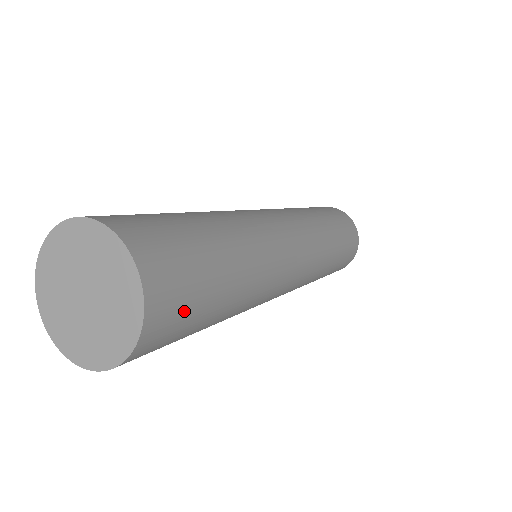
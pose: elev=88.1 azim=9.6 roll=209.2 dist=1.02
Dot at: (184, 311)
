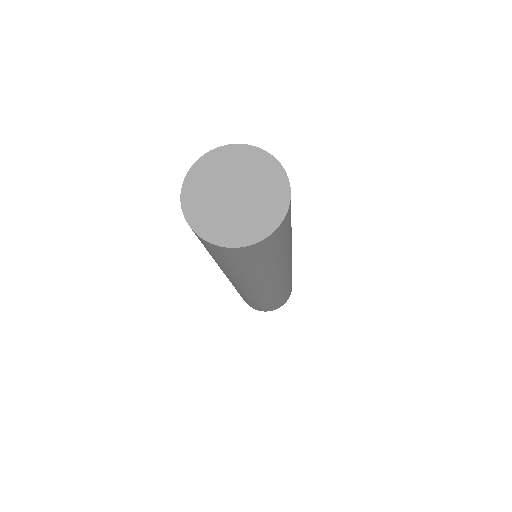
Dot at: (271, 248)
